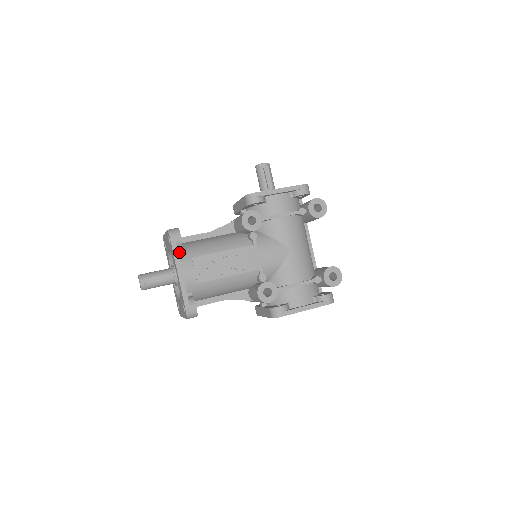
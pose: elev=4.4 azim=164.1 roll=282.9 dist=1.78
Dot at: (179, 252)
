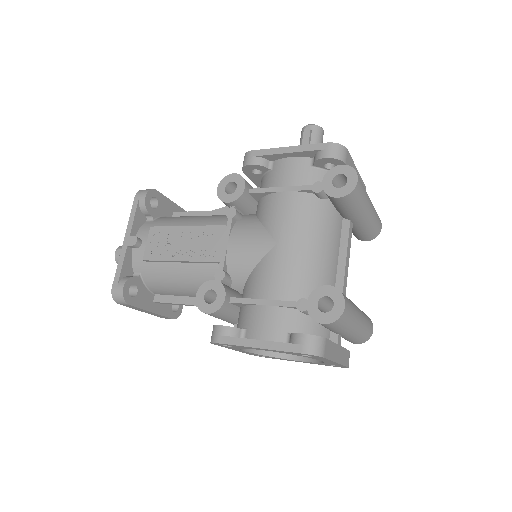
Dot at: (149, 220)
